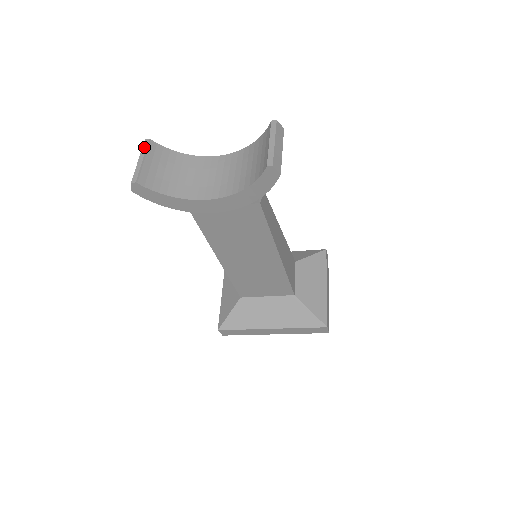
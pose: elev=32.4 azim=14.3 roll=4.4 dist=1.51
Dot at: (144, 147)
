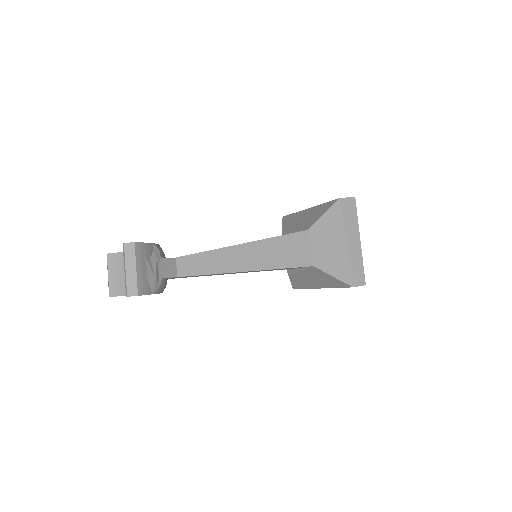
Dot at: (107, 263)
